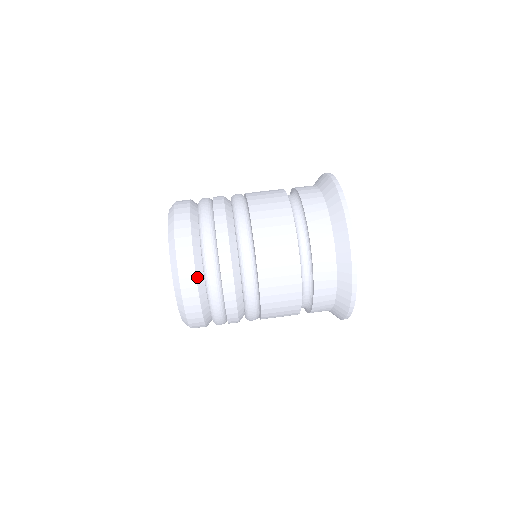
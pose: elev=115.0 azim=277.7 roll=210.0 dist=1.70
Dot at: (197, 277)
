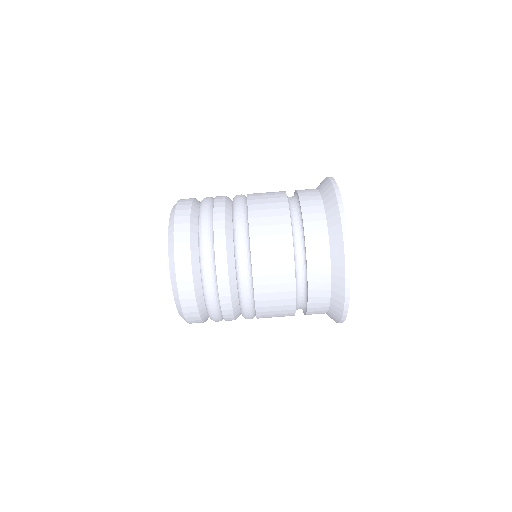
Dot at: (197, 298)
